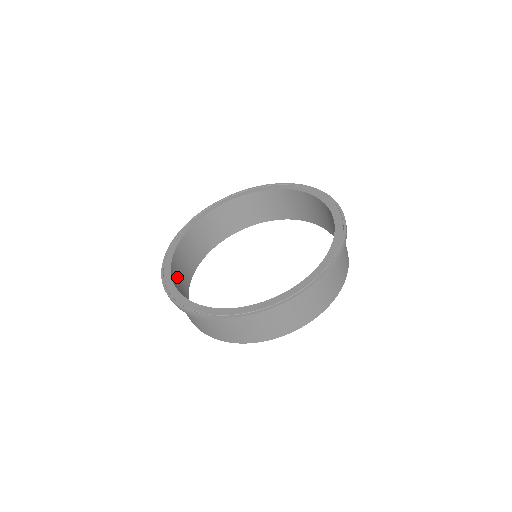
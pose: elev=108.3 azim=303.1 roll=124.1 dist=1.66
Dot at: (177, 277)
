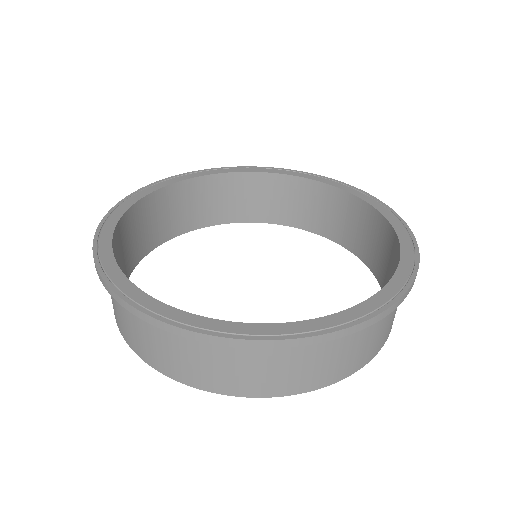
Dot at: occluded
